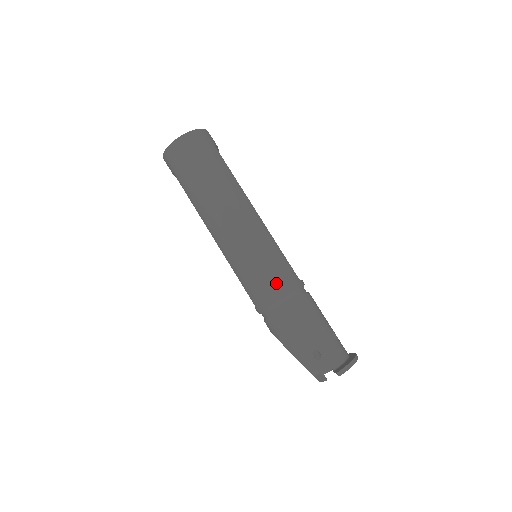
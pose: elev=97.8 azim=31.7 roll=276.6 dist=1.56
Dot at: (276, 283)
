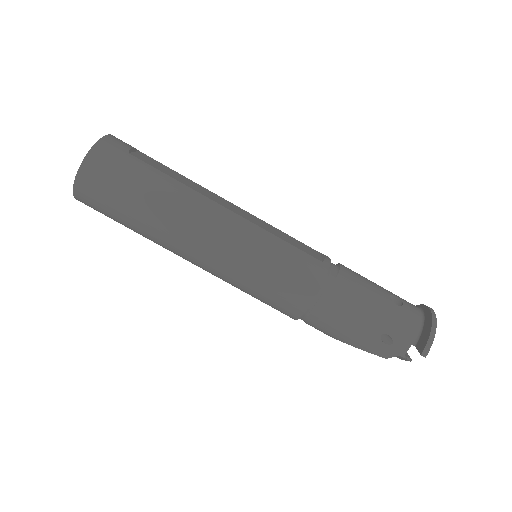
Dot at: (298, 287)
